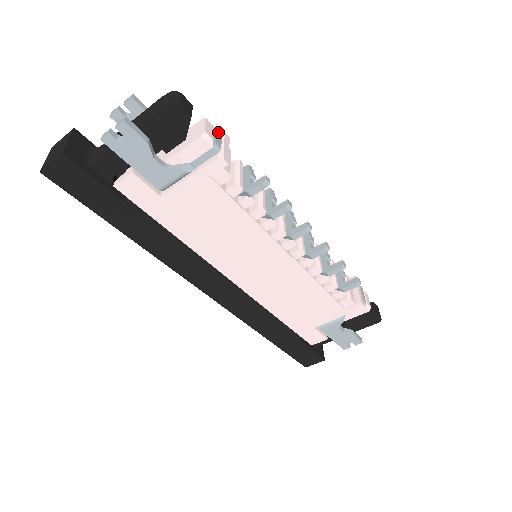
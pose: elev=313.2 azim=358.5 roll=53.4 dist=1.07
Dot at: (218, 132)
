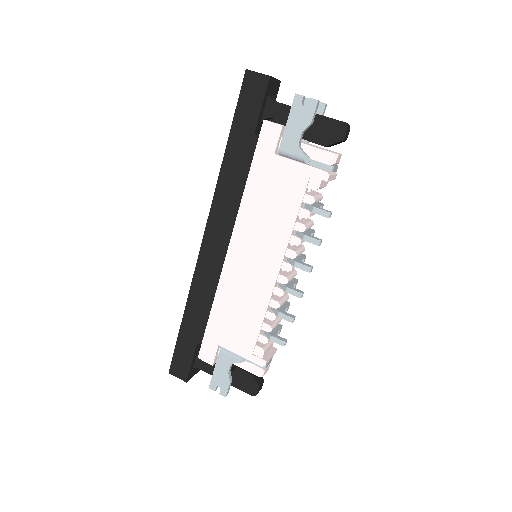
Dot at: (337, 168)
